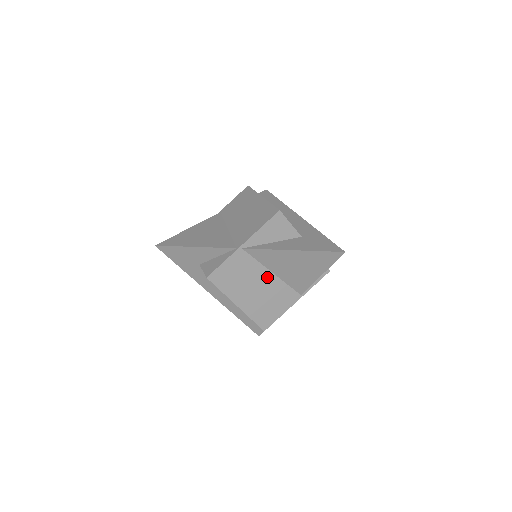
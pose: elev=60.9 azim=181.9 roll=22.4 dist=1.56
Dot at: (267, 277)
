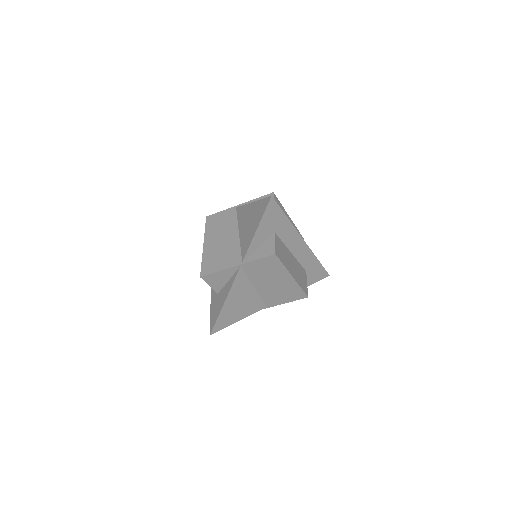
Dot at: (234, 234)
